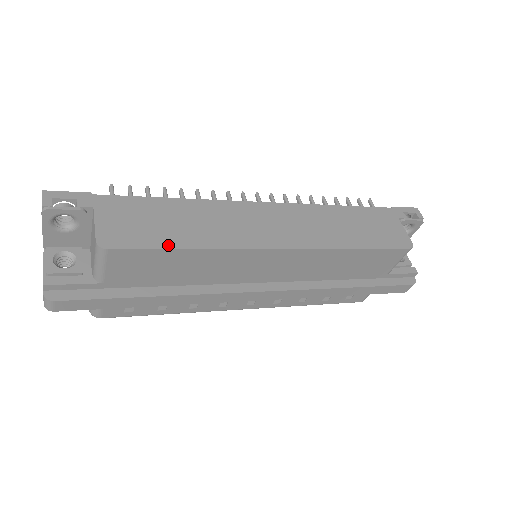
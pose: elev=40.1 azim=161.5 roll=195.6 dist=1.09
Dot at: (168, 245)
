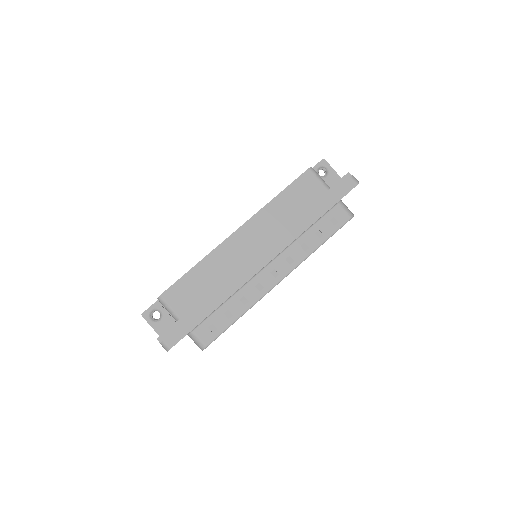
Dot at: (185, 274)
